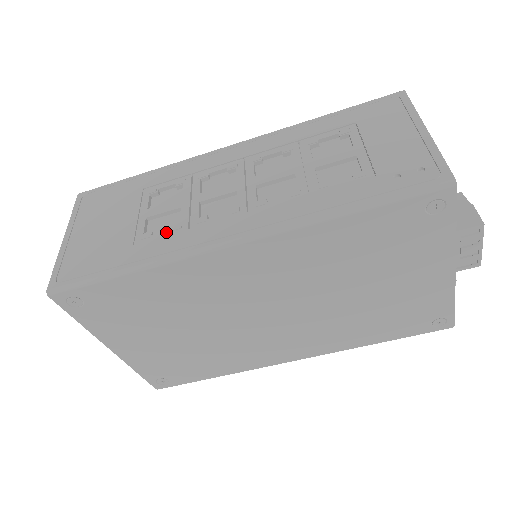
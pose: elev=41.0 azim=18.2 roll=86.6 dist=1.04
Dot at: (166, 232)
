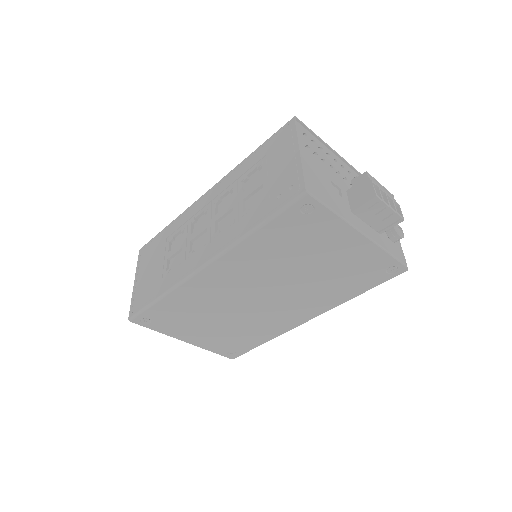
Dot at: (175, 267)
